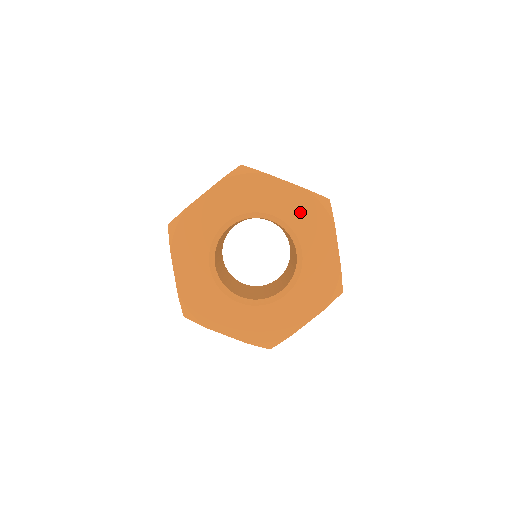
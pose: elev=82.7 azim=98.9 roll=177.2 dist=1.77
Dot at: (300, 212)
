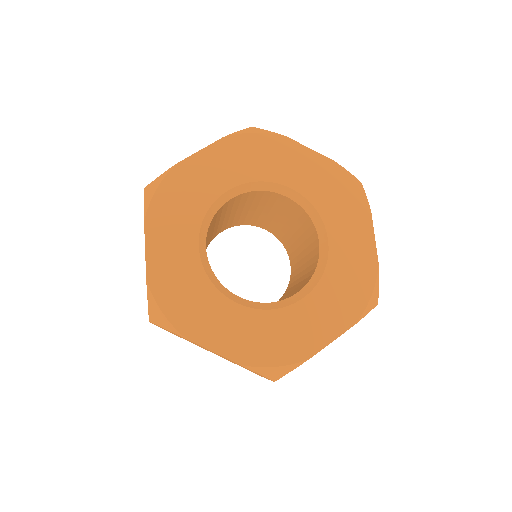
Dot at: (245, 160)
